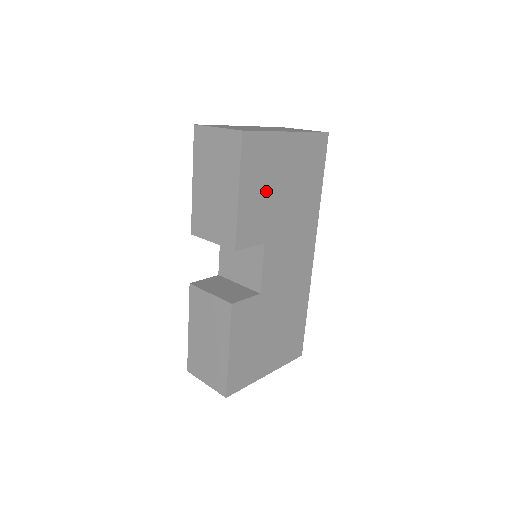
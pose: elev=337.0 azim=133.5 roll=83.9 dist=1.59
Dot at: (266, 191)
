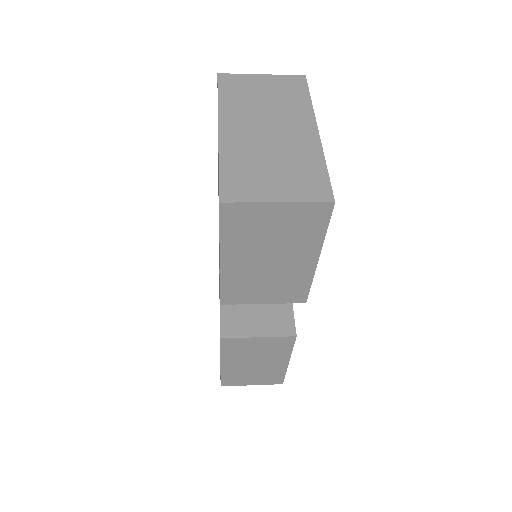
Dot at: occluded
